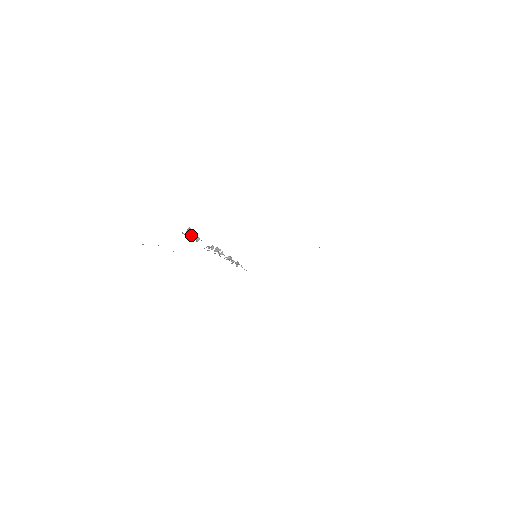
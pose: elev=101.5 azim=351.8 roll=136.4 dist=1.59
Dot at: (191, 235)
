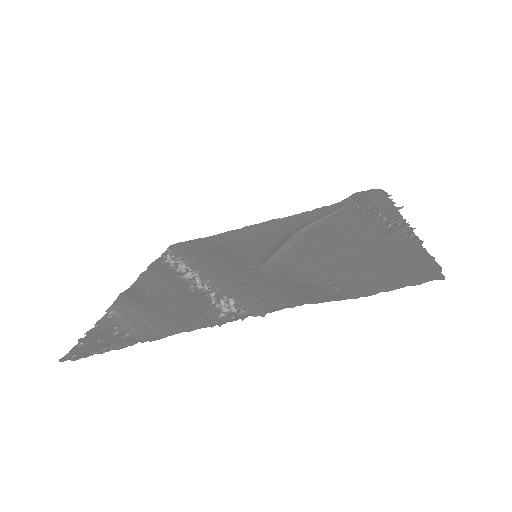
Dot at: (228, 305)
